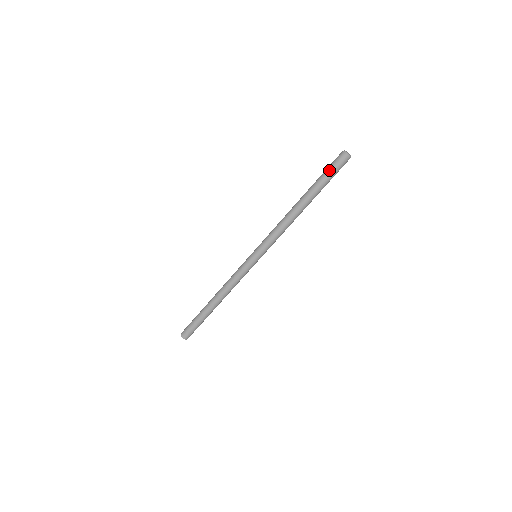
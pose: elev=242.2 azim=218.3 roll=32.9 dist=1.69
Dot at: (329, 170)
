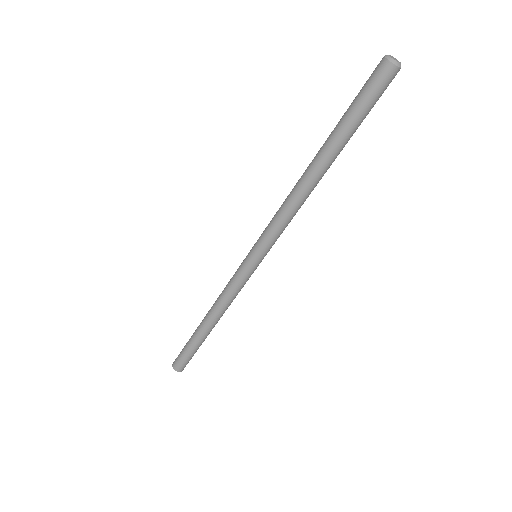
Dot at: (357, 95)
